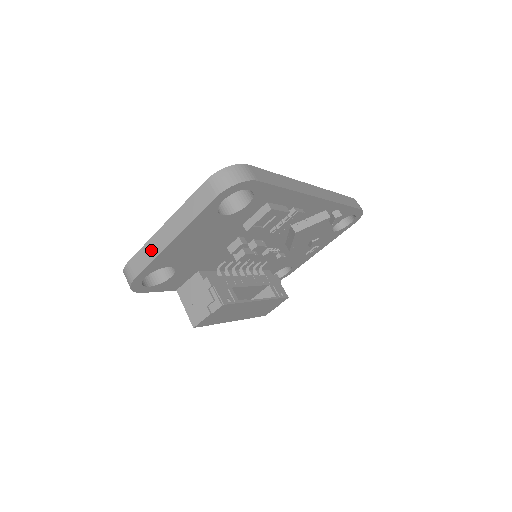
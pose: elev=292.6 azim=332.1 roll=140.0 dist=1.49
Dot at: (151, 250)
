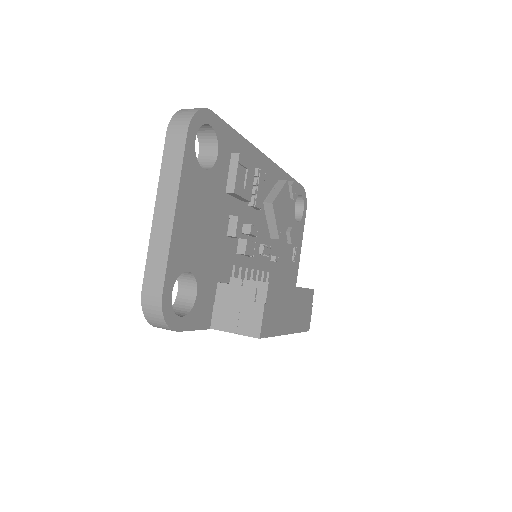
Dot at: (159, 247)
